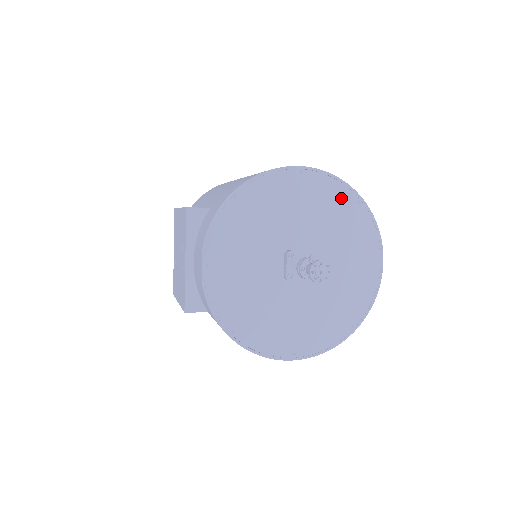
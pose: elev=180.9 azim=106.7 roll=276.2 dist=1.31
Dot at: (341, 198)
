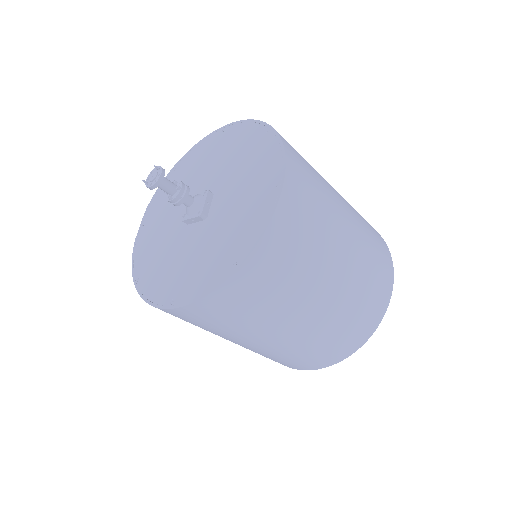
Dot at: (251, 135)
